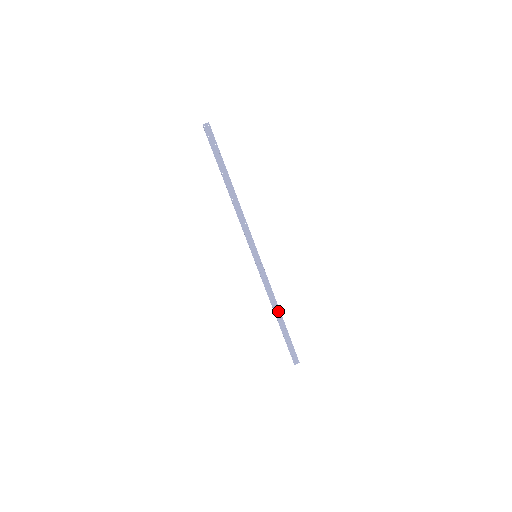
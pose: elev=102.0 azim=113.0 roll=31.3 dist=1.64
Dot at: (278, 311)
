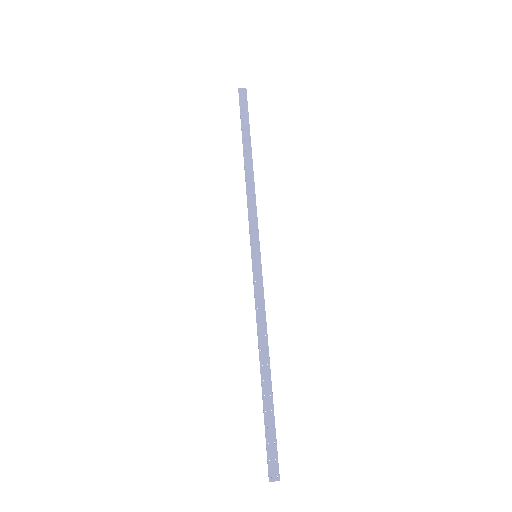
Dot at: (266, 357)
